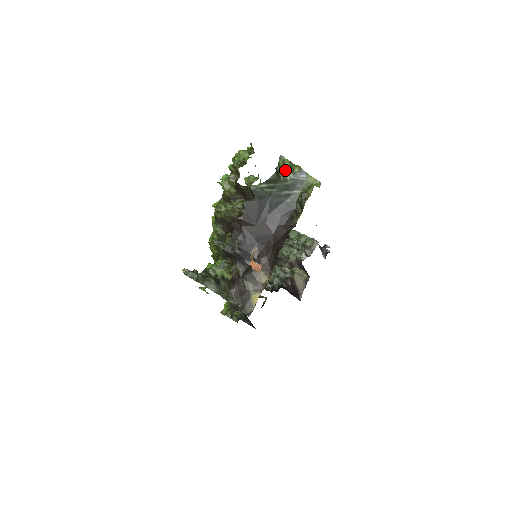
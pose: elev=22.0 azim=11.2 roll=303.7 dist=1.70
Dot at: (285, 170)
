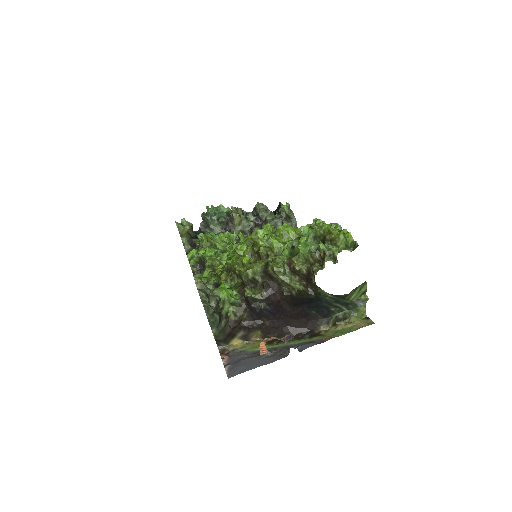
Dot at: (356, 293)
